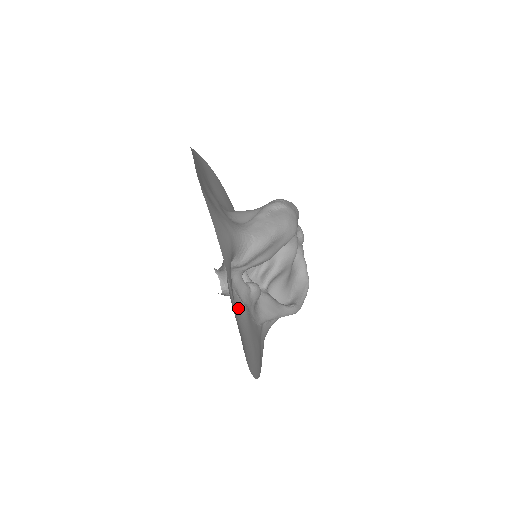
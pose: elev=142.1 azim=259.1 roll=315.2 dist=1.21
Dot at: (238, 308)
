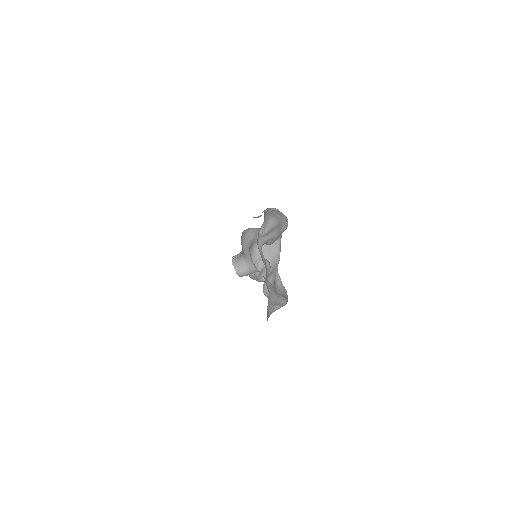
Dot at: occluded
